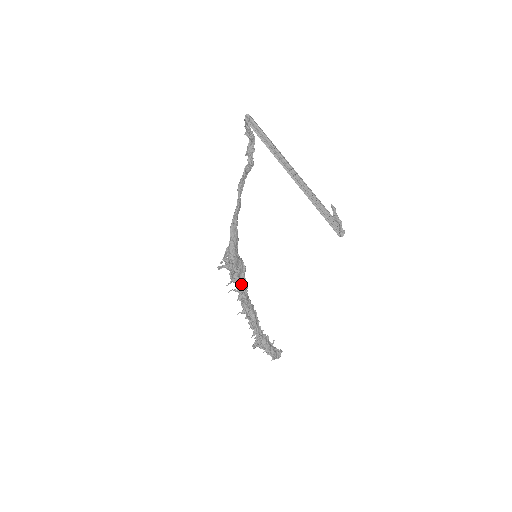
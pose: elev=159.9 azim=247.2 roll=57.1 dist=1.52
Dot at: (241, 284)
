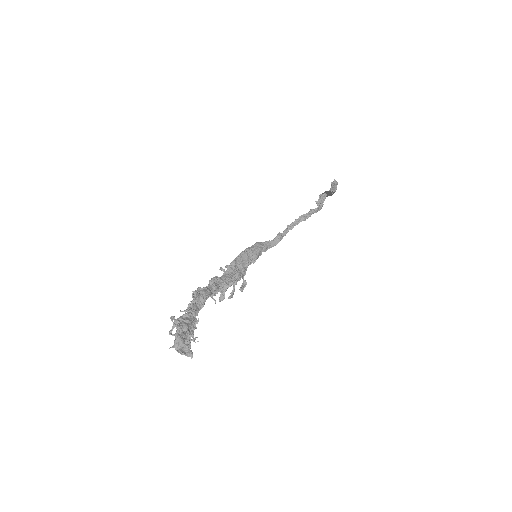
Dot at: (224, 275)
